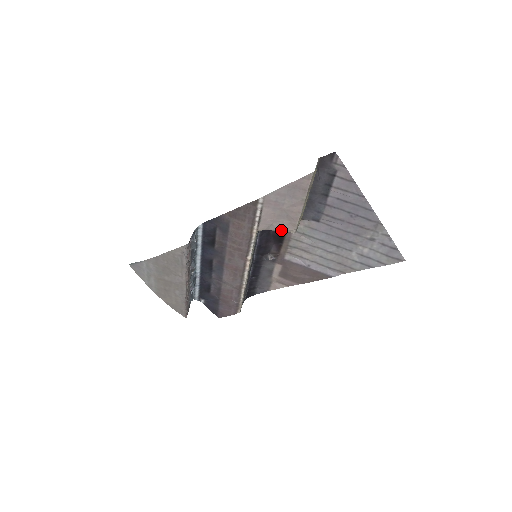
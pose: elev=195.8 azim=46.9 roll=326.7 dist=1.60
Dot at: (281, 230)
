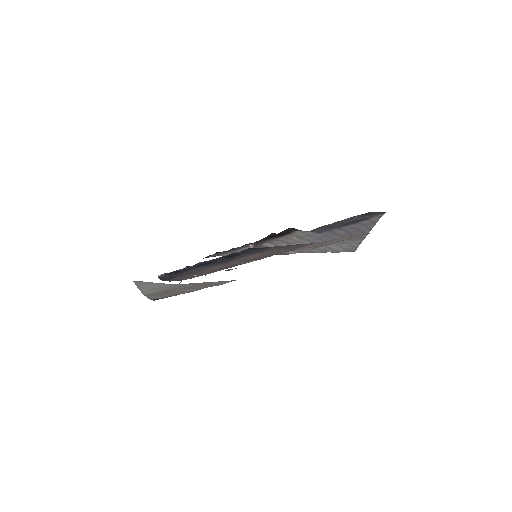
Dot at: occluded
